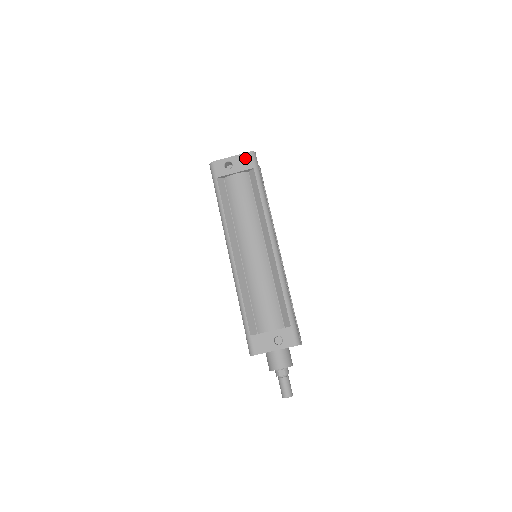
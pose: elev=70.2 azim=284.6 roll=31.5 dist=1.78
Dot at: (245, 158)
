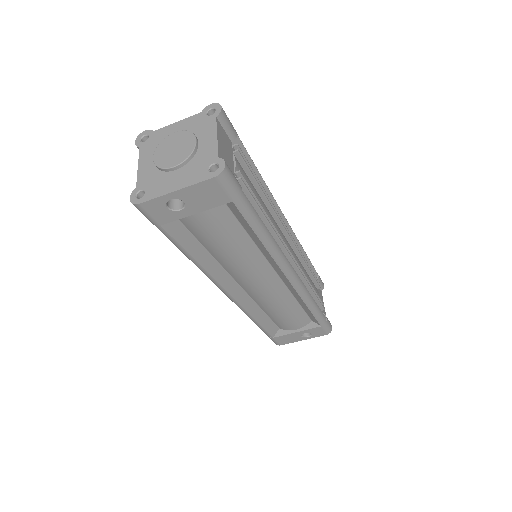
Dot at: (208, 189)
